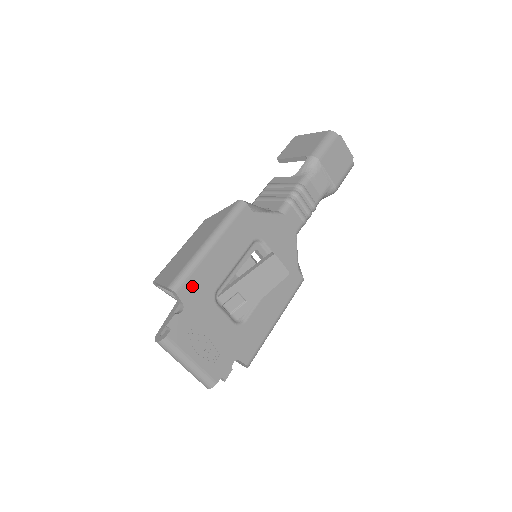
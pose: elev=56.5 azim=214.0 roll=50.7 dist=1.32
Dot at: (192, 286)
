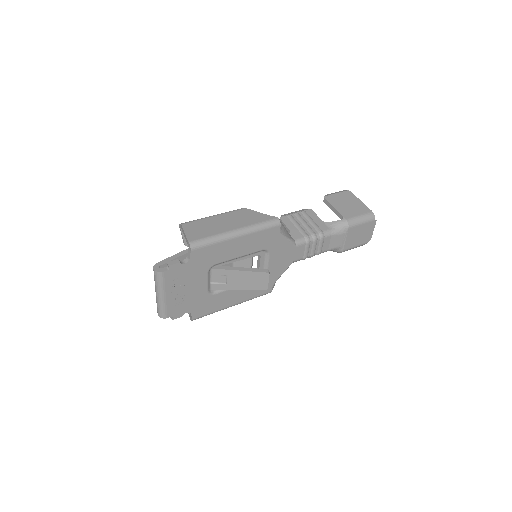
Dot at: (204, 253)
